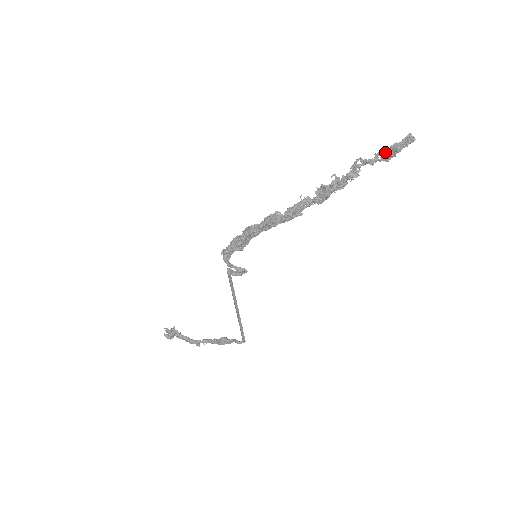
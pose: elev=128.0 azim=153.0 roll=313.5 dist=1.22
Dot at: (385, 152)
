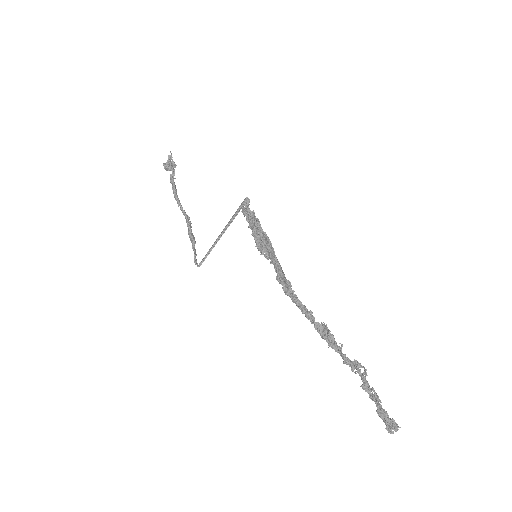
Dot at: (377, 401)
